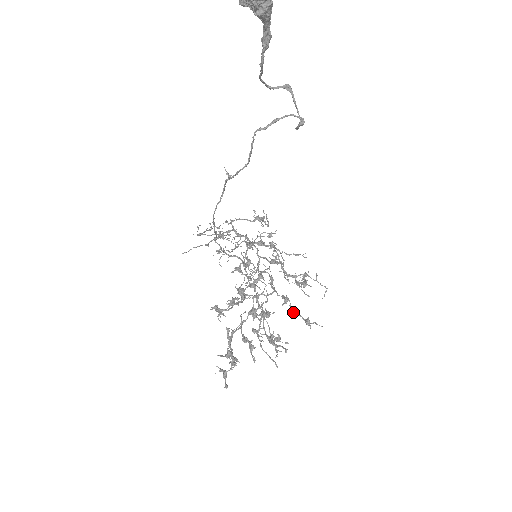
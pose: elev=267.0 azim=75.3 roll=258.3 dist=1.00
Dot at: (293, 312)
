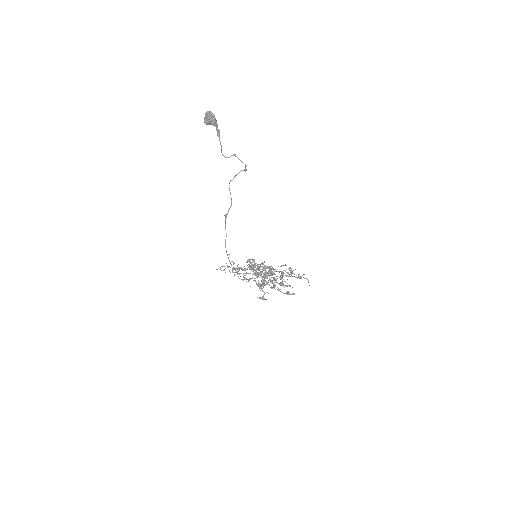
Dot at: (289, 276)
